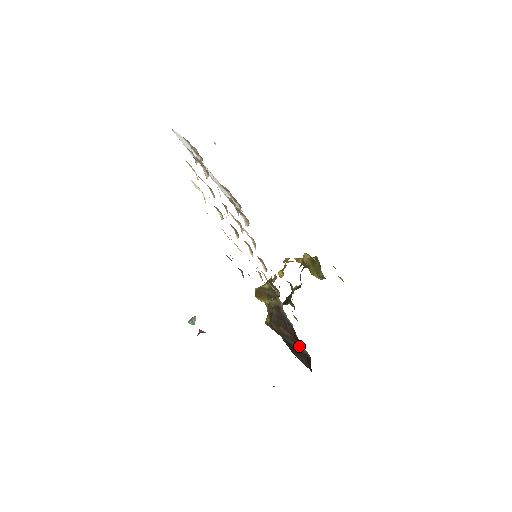
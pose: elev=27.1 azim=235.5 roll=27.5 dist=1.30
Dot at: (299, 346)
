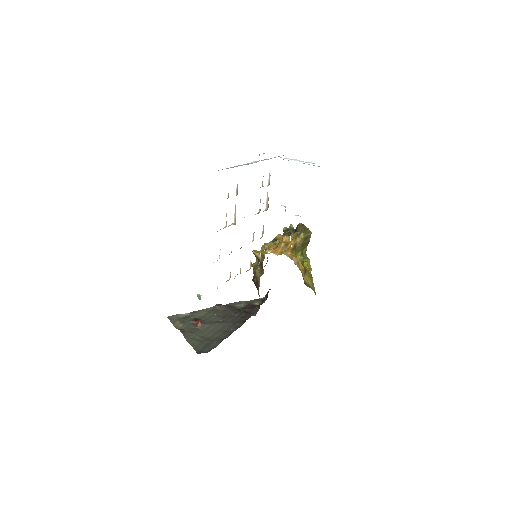
Dot at: (259, 306)
